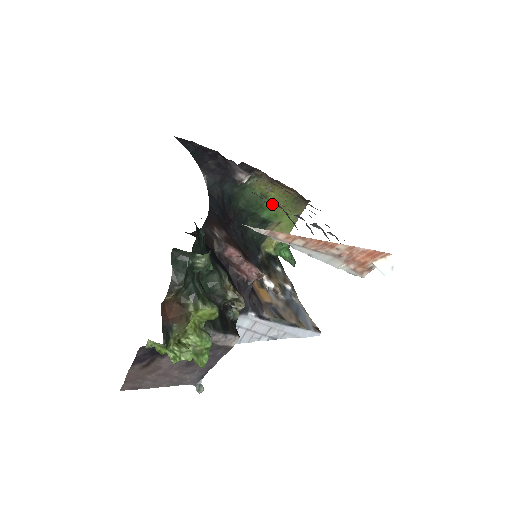
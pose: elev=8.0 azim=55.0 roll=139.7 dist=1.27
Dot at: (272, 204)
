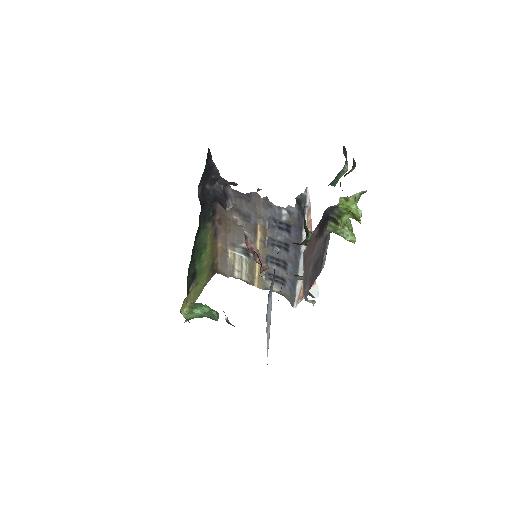
Dot at: (204, 259)
